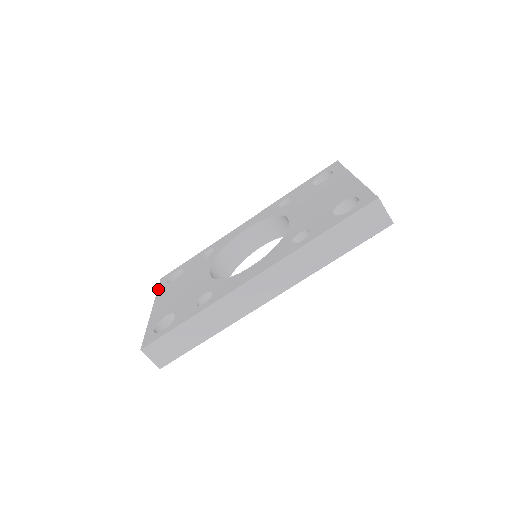
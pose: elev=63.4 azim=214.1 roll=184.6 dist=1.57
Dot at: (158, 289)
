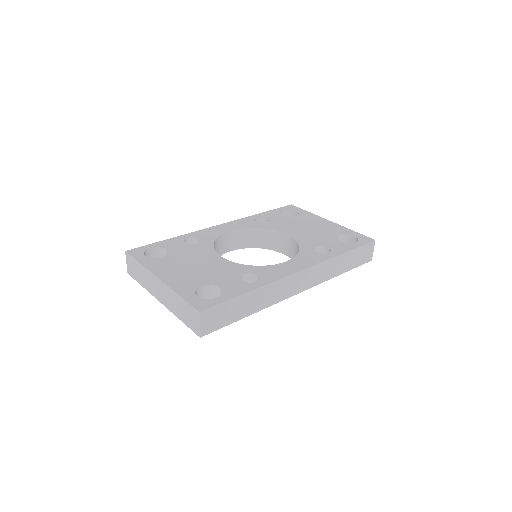
Dot at: (139, 260)
